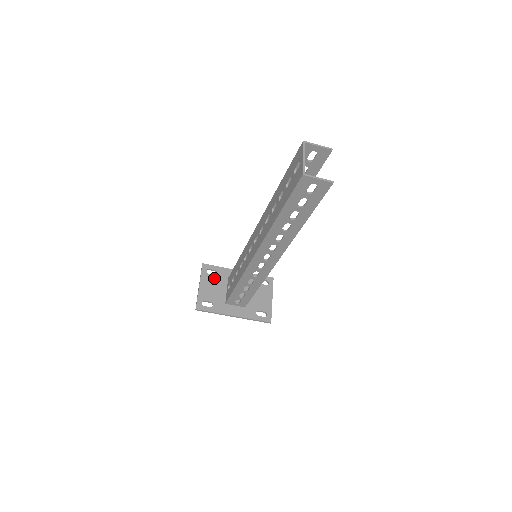
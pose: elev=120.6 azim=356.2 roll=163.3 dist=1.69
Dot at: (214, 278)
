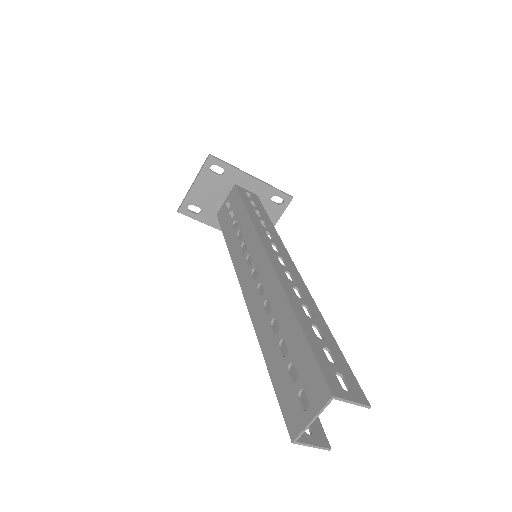
Dot at: (217, 179)
